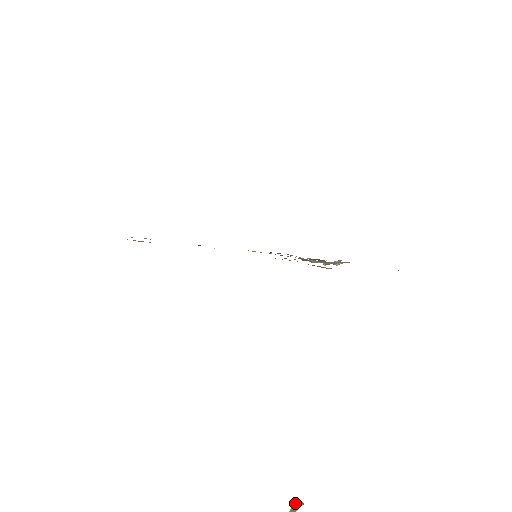
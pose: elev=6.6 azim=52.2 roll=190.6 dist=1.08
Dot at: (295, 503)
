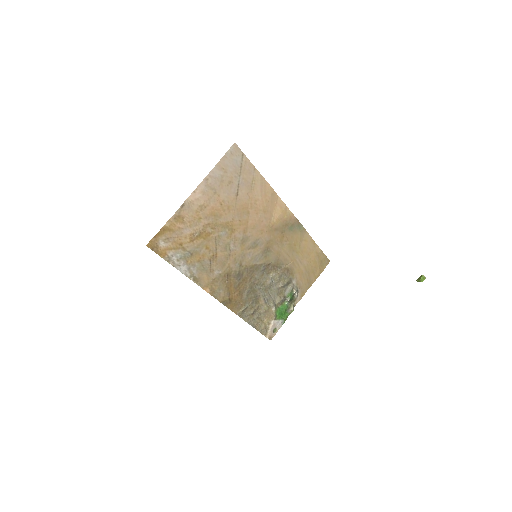
Dot at: (417, 280)
